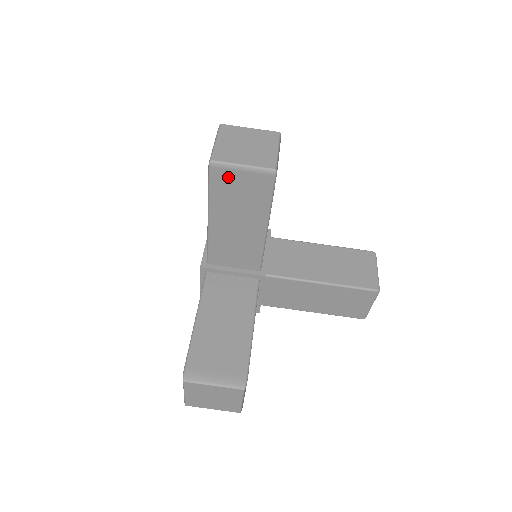
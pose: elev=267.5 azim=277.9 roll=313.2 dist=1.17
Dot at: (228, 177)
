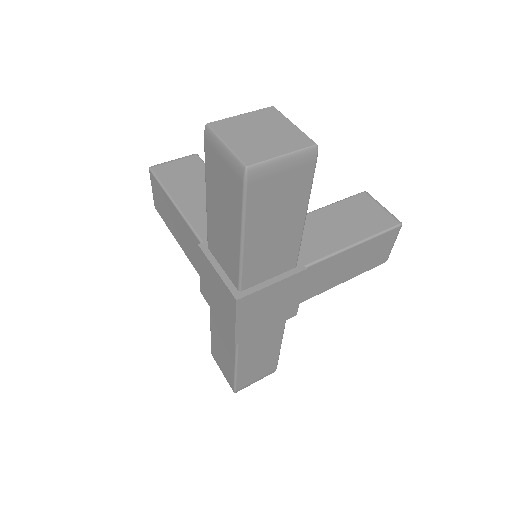
Dot at: (168, 169)
